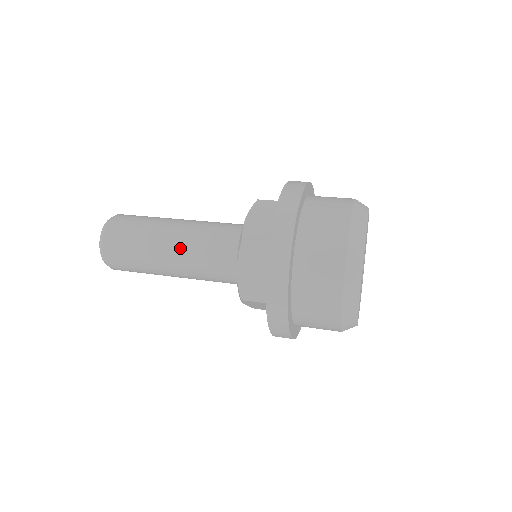
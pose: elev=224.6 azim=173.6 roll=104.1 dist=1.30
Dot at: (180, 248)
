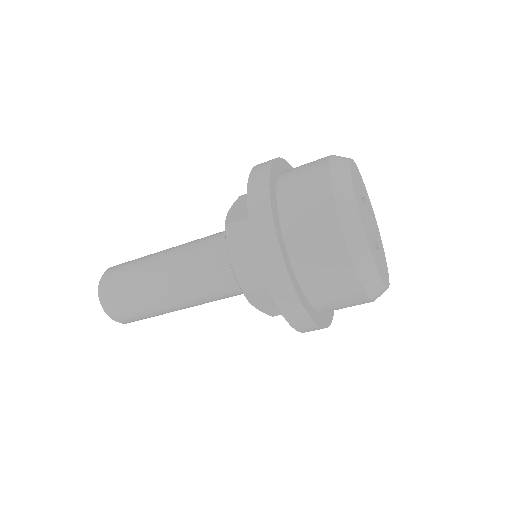
Dot at: (185, 298)
